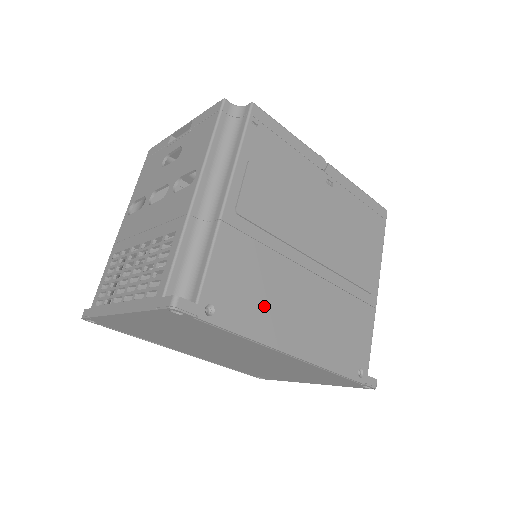
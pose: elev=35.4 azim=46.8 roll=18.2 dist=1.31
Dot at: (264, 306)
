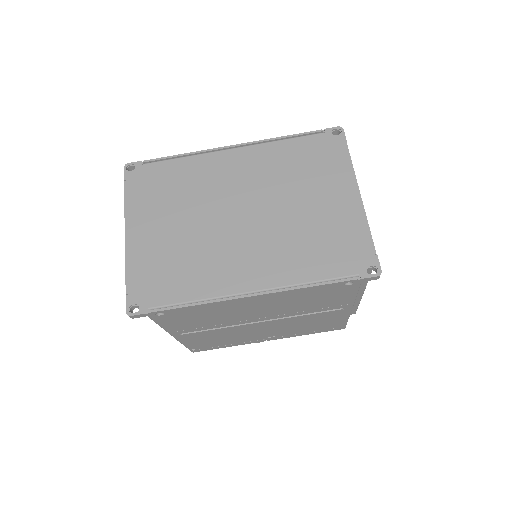
Dot at: occluded
